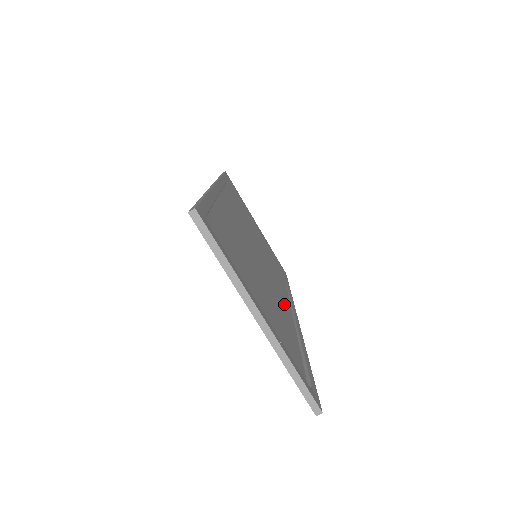
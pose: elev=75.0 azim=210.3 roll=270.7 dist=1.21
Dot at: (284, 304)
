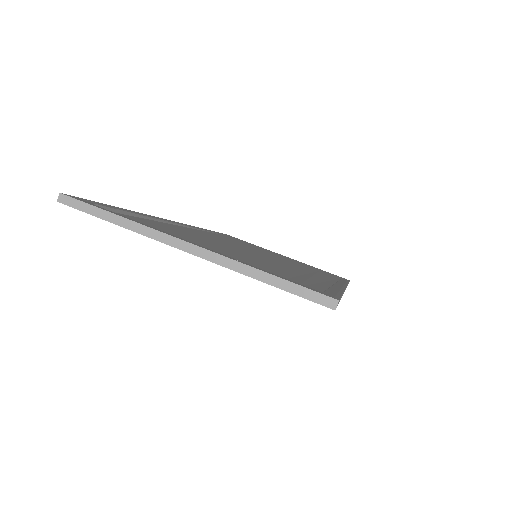
Dot at: (311, 276)
